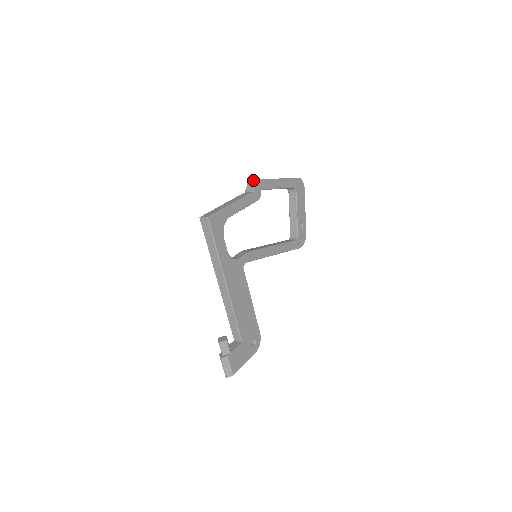
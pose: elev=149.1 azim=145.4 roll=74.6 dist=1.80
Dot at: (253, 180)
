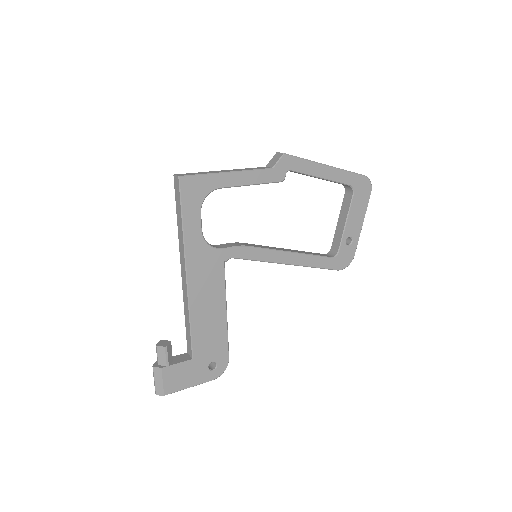
Dot at: (280, 153)
